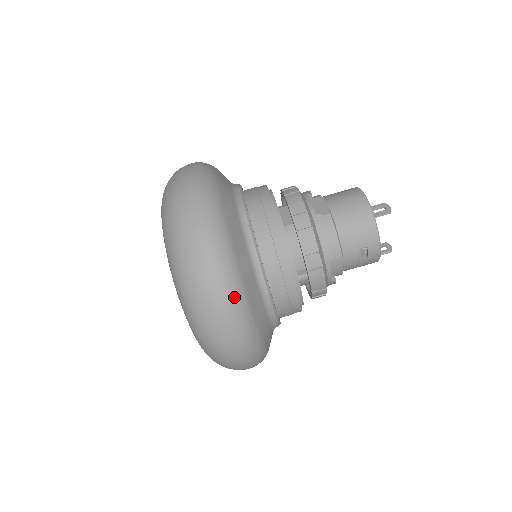
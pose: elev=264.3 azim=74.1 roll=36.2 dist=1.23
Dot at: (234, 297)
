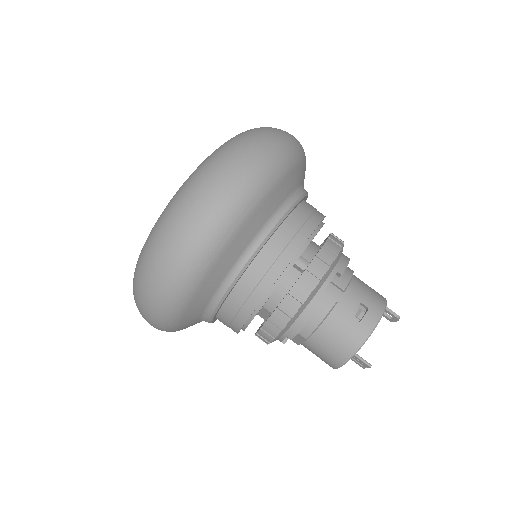
Dot at: (286, 154)
